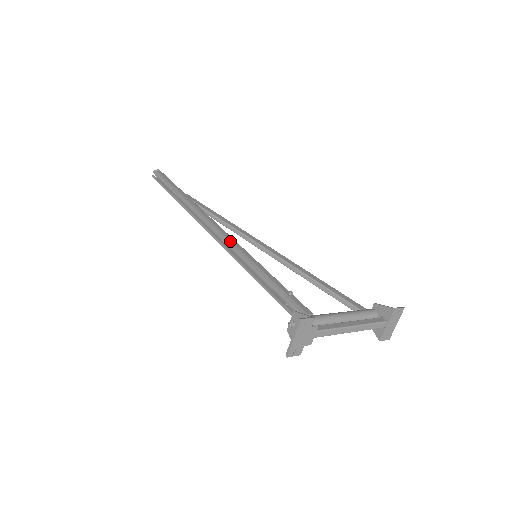
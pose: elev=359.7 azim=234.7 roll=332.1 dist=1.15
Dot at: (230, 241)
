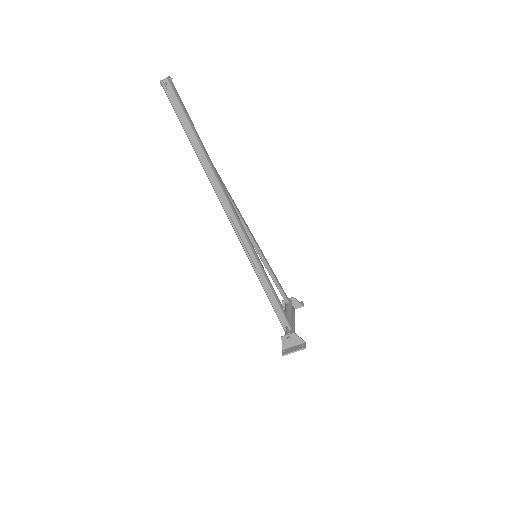
Dot at: (252, 247)
